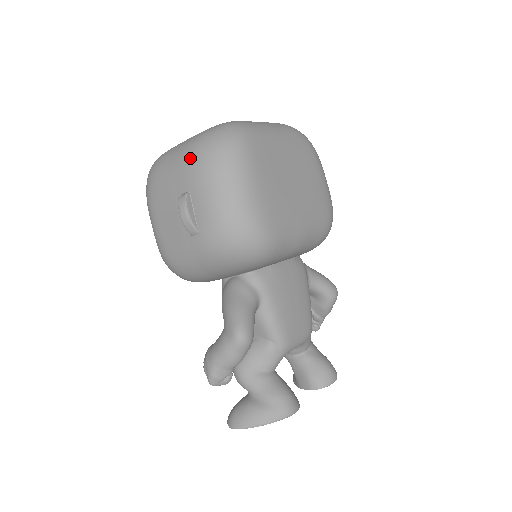
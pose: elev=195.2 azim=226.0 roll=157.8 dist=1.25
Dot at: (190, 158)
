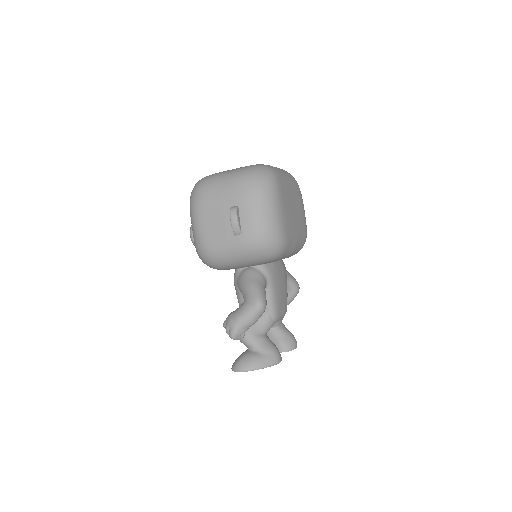
Dot at: (240, 184)
